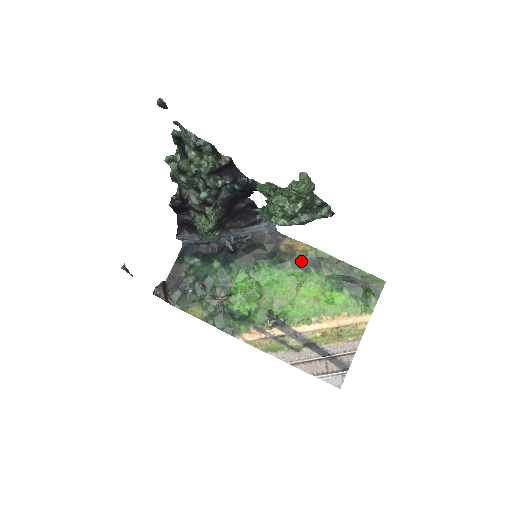
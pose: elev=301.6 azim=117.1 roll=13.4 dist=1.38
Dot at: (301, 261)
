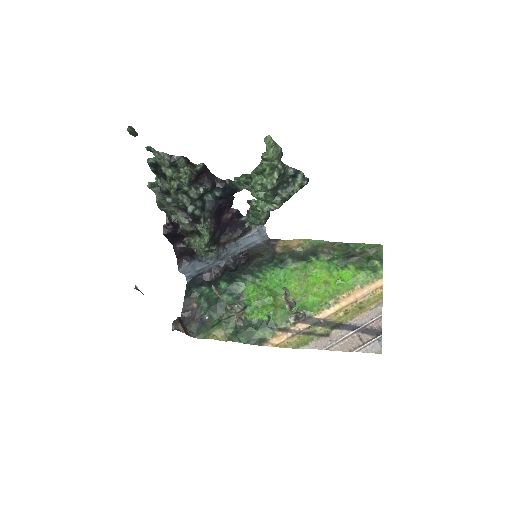
Dot at: (300, 255)
